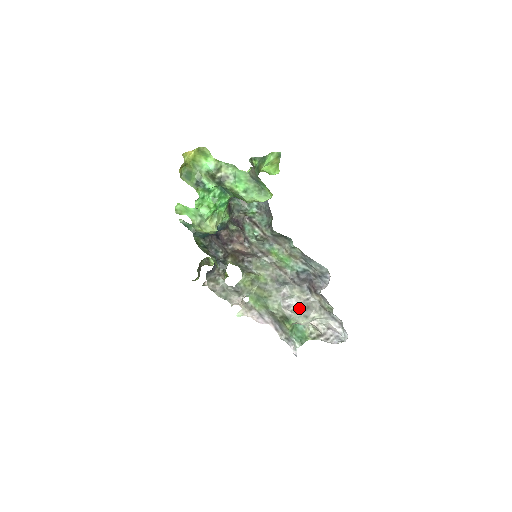
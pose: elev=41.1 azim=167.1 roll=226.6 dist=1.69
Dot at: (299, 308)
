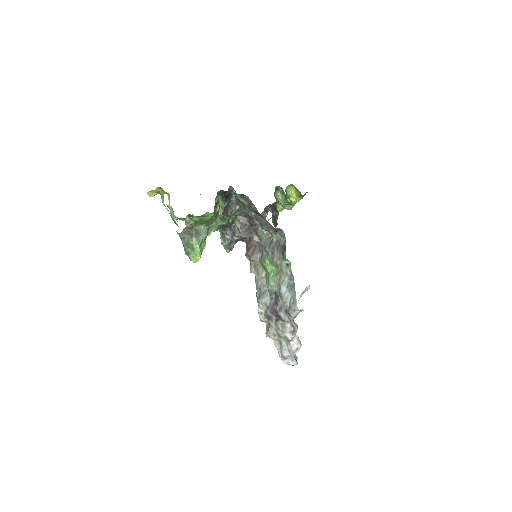
Dot at: occluded
